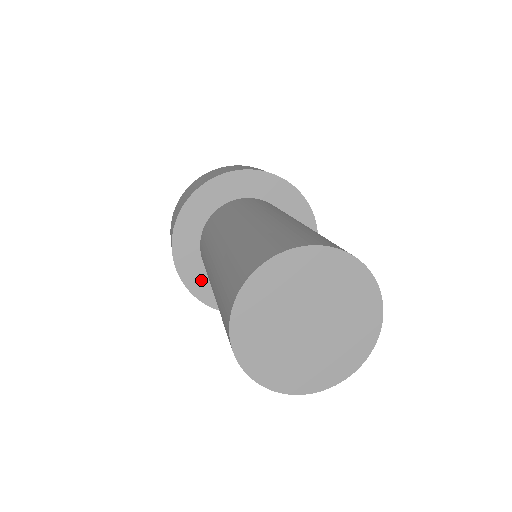
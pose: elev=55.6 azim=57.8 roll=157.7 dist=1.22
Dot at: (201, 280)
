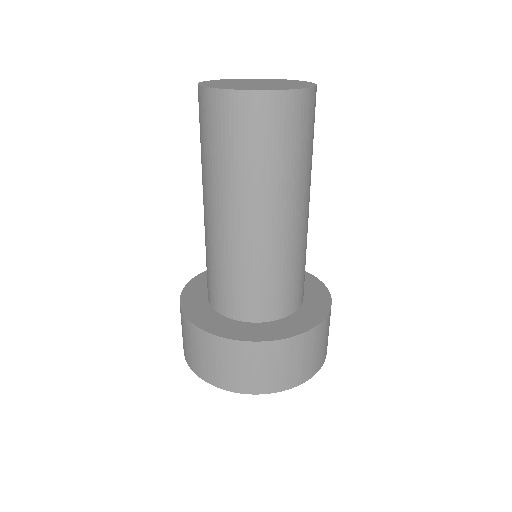
Dot at: (228, 327)
